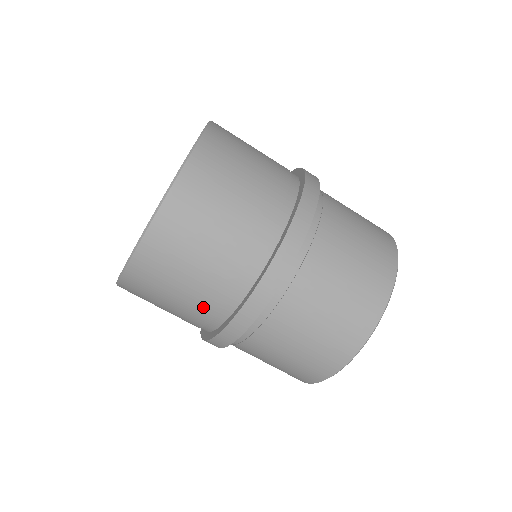
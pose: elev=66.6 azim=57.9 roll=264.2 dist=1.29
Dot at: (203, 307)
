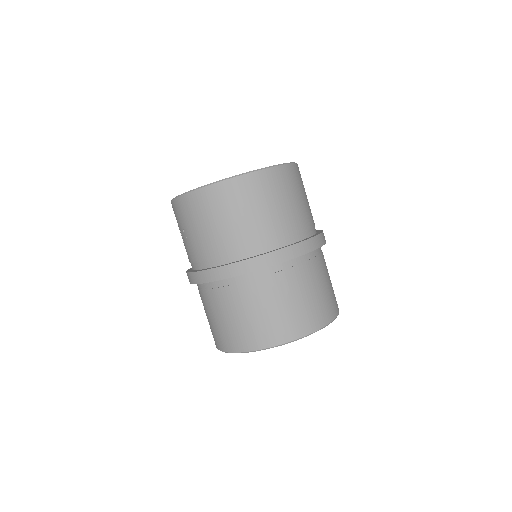
Dot at: (245, 238)
